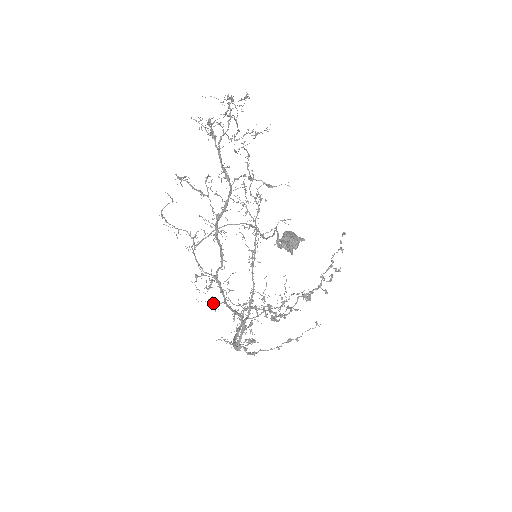
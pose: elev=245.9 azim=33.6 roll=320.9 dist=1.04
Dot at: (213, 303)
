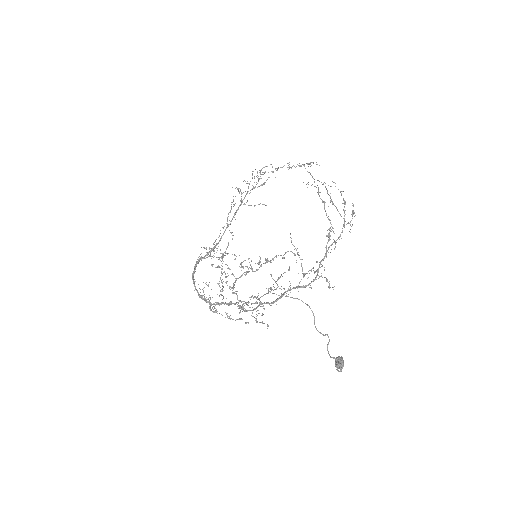
Dot at: (243, 308)
